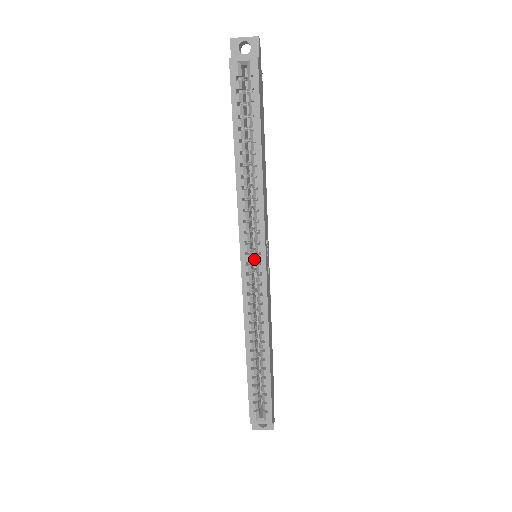
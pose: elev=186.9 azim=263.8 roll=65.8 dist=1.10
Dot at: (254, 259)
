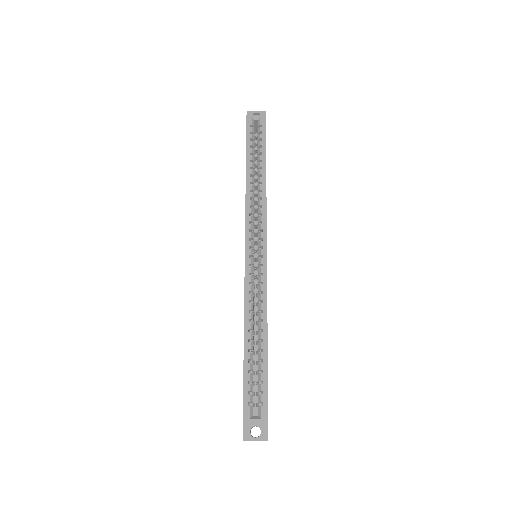
Dot at: occluded
